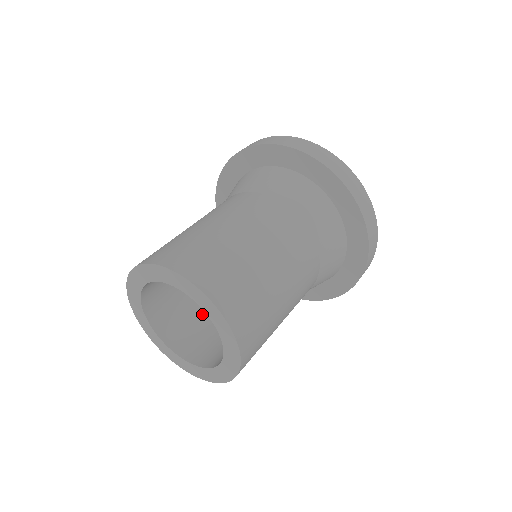
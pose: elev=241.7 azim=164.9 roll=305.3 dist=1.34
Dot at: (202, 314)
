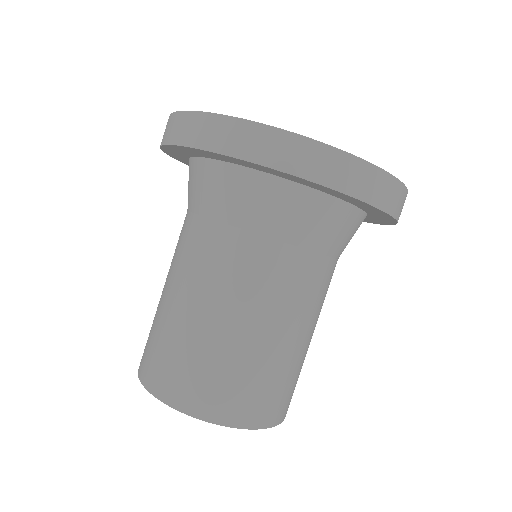
Dot at: occluded
